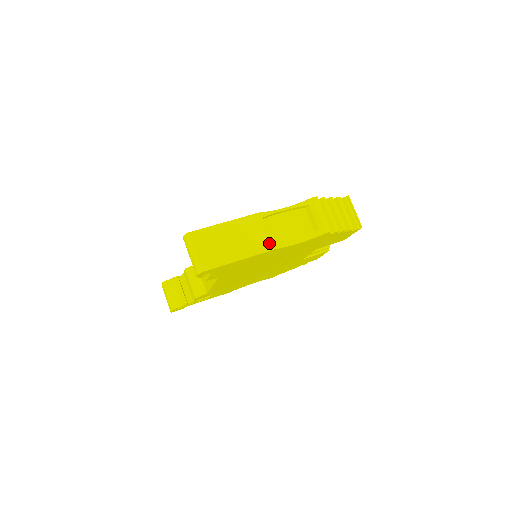
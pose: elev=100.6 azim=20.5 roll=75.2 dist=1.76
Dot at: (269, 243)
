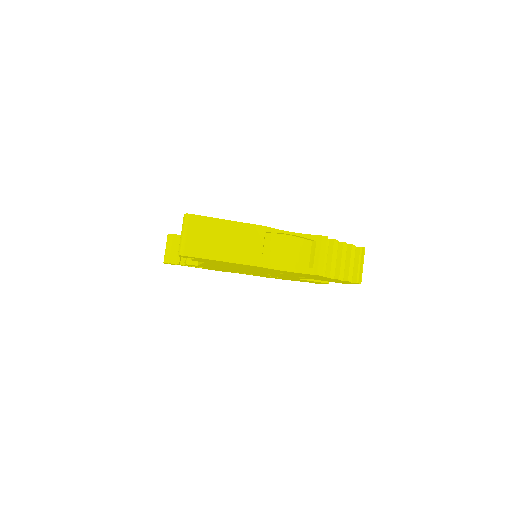
Dot at: (258, 259)
